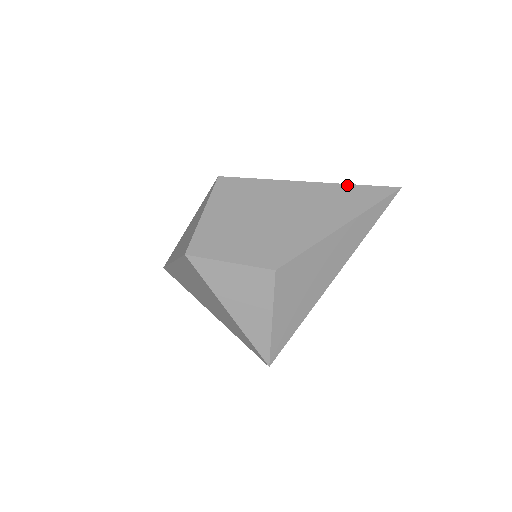
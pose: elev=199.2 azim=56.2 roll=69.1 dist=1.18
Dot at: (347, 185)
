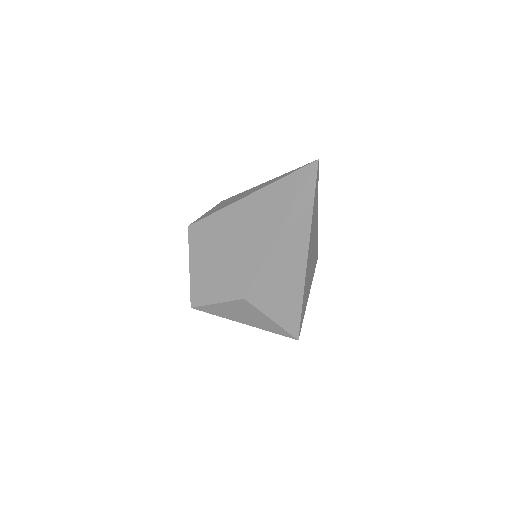
Dot at: (274, 184)
